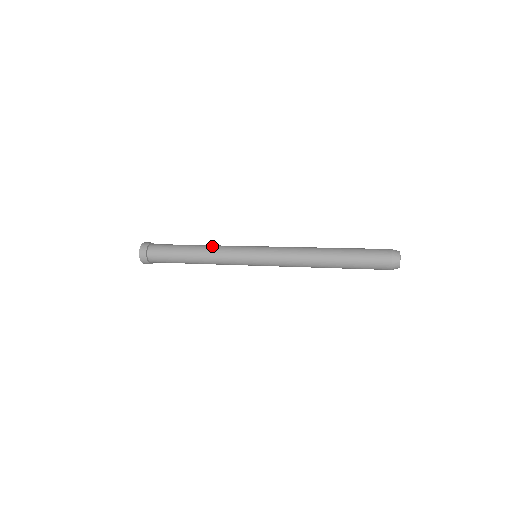
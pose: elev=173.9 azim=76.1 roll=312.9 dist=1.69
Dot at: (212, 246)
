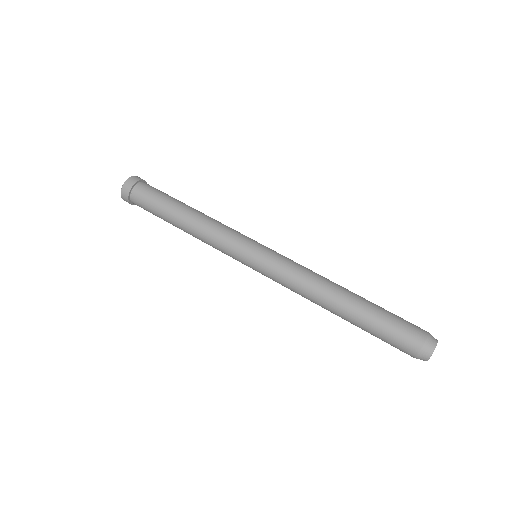
Dot at: (199, 235)
